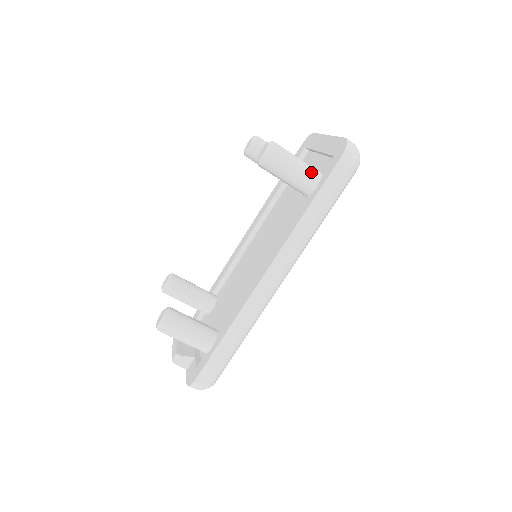
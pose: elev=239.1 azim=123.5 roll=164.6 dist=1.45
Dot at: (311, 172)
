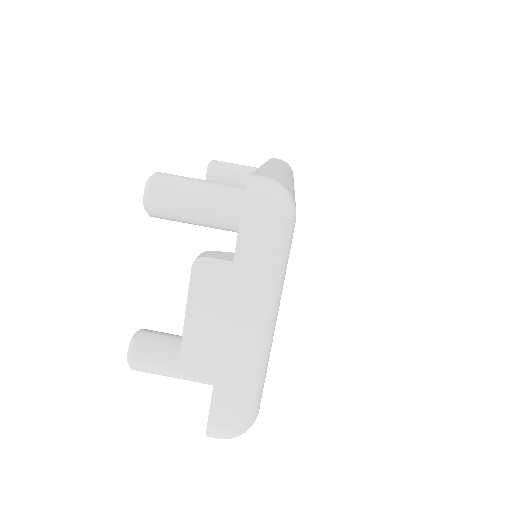
Dot at: occluded
